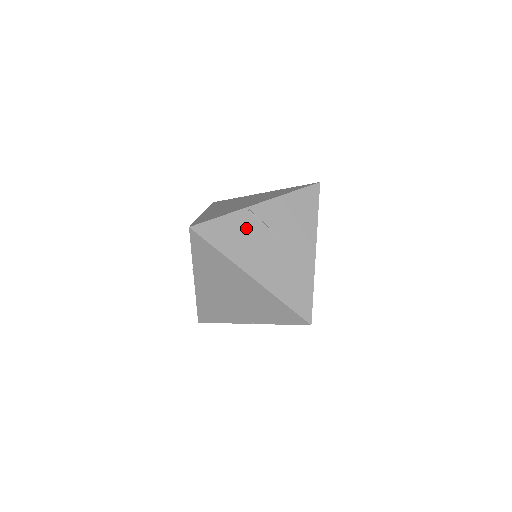
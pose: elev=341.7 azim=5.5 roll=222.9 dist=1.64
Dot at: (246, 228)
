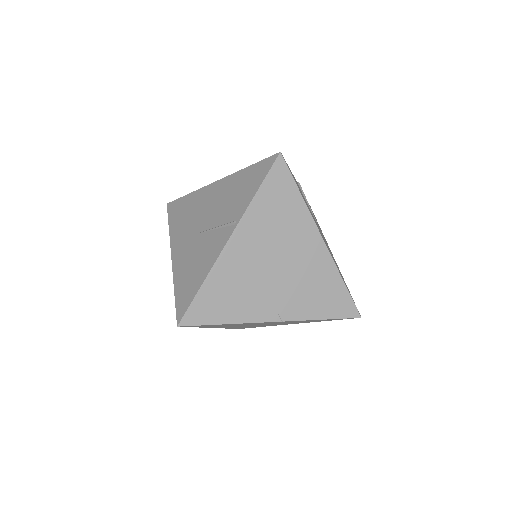
Dot at: occluded
